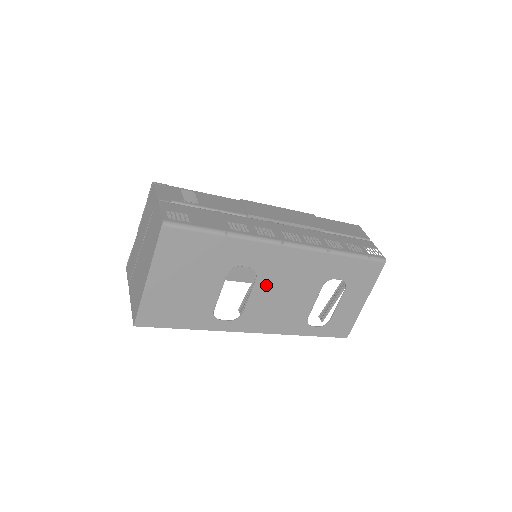
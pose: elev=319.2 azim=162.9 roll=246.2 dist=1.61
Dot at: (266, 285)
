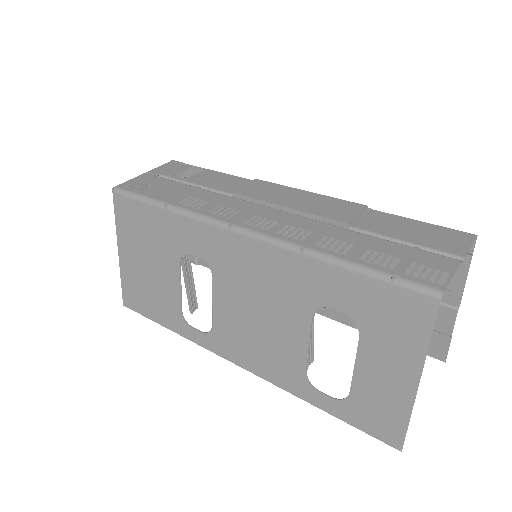
Dot at: (228, 291)
